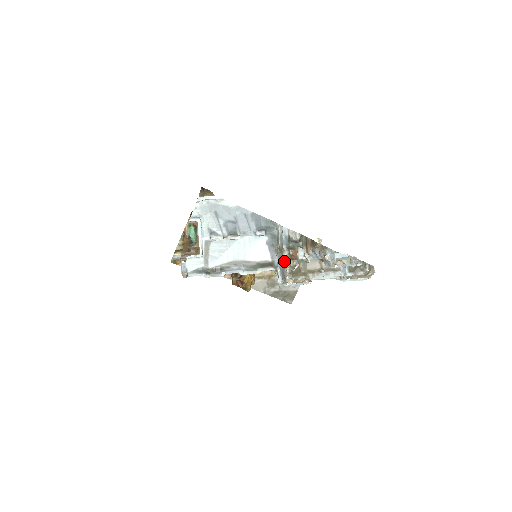
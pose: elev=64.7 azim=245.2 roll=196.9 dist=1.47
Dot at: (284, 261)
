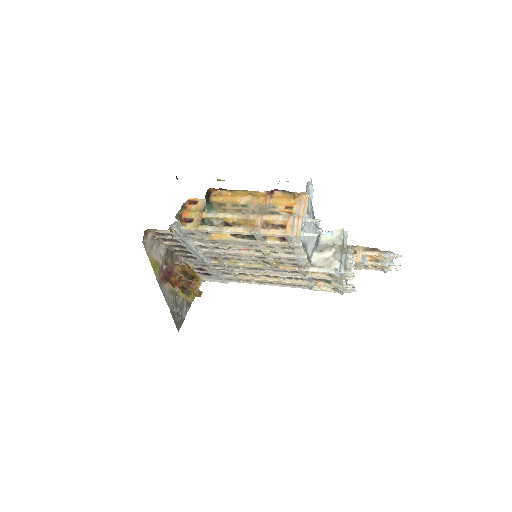
Dot at: (350, 256)
